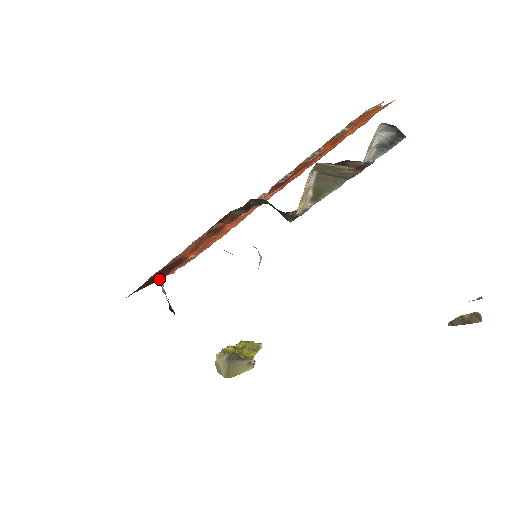
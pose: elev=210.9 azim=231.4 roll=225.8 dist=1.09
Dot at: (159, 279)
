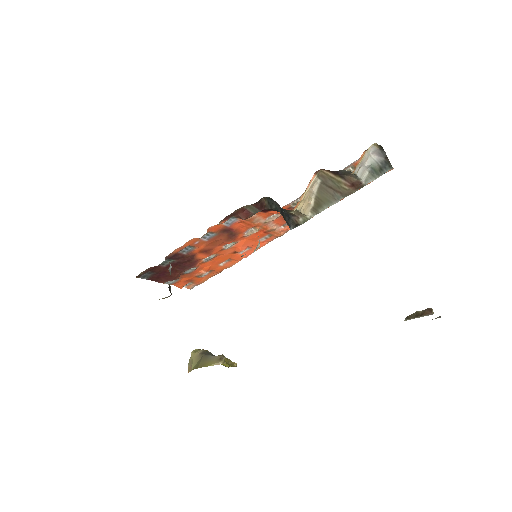
Dot at: (168, 278)
